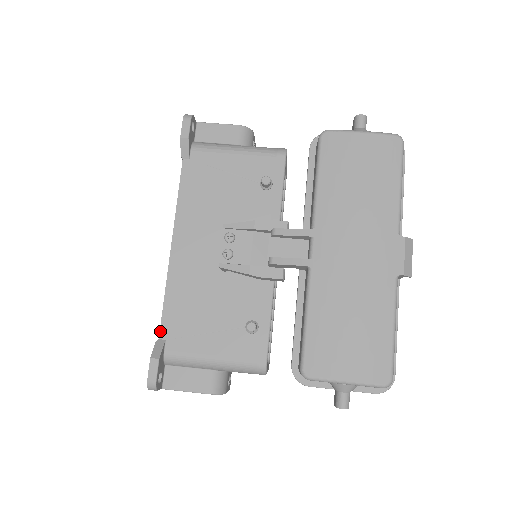
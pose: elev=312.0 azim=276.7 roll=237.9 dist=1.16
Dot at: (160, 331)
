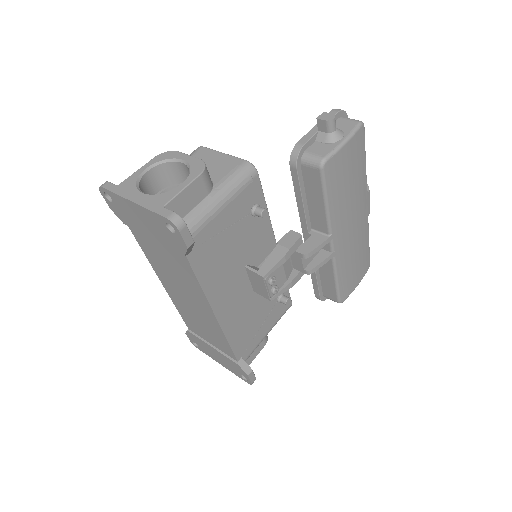
Dot at: (236, 358)
